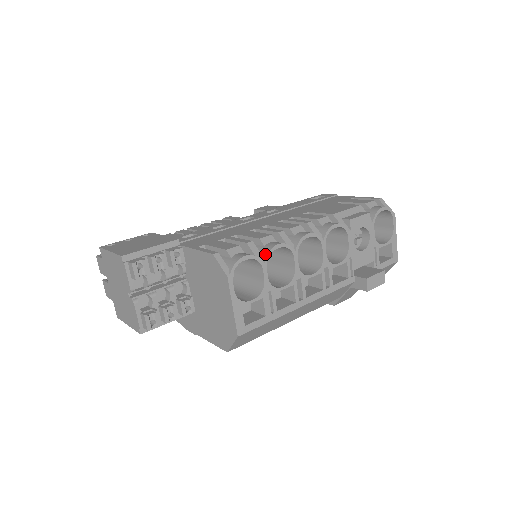
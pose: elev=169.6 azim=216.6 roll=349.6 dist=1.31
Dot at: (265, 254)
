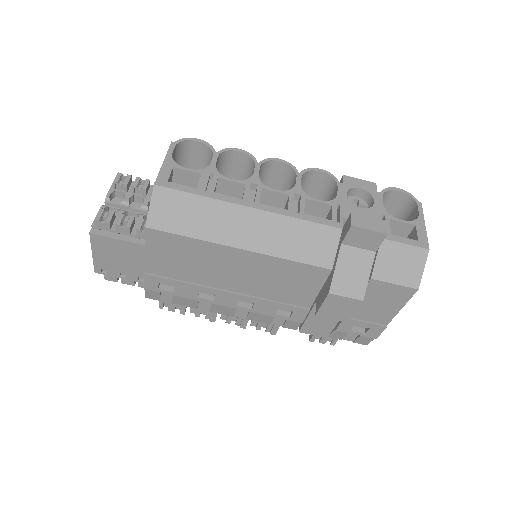
Dot at: (222, 151)
